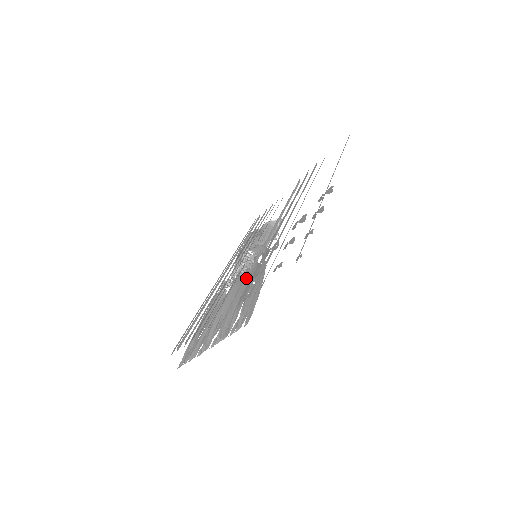
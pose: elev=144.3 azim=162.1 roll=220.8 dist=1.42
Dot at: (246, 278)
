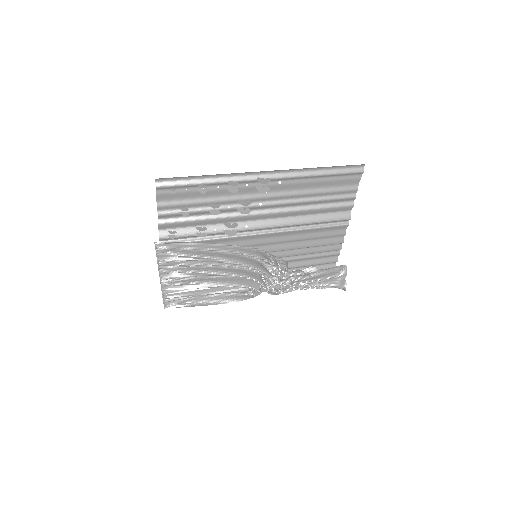
Dot at: (199, 239)
